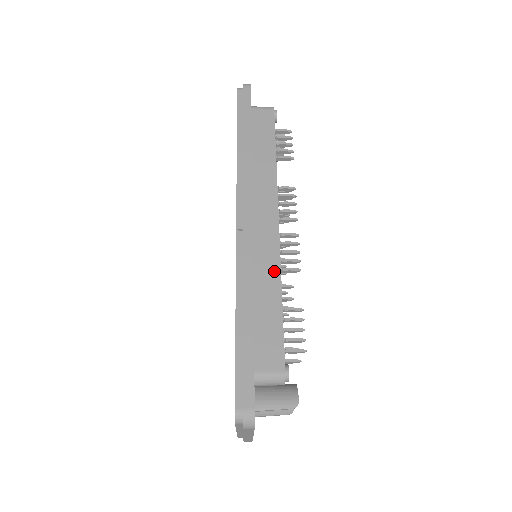
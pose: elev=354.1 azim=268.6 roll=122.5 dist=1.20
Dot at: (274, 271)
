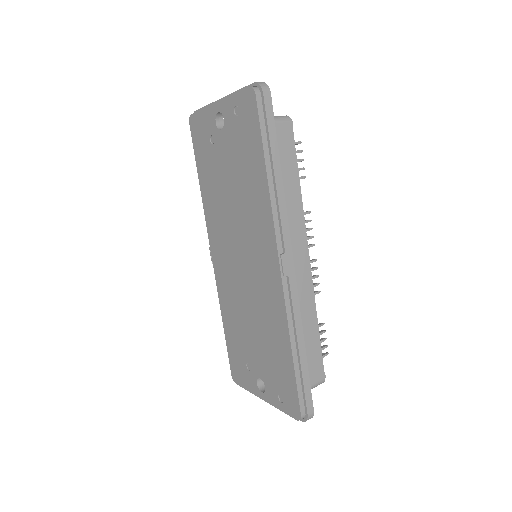
Dot at: (311, 305)
